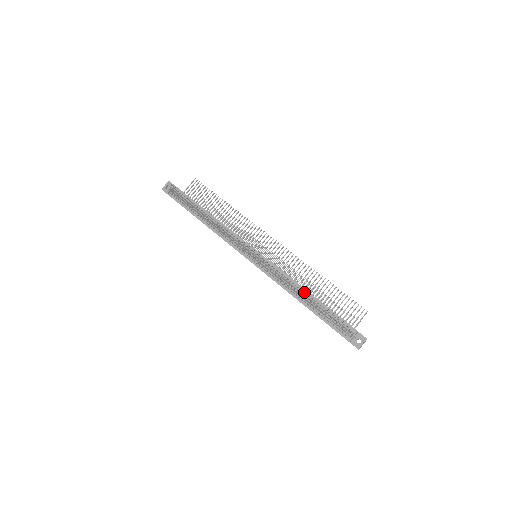
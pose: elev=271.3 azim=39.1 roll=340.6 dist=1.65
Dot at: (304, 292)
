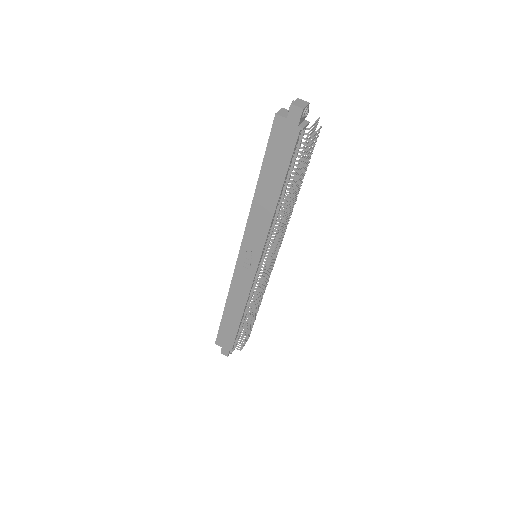
Dot at: occluded
